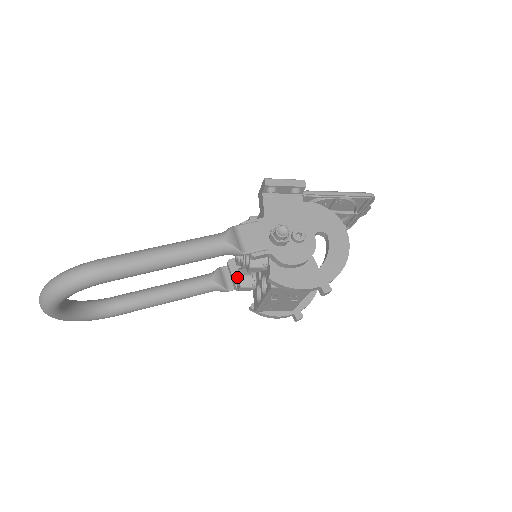
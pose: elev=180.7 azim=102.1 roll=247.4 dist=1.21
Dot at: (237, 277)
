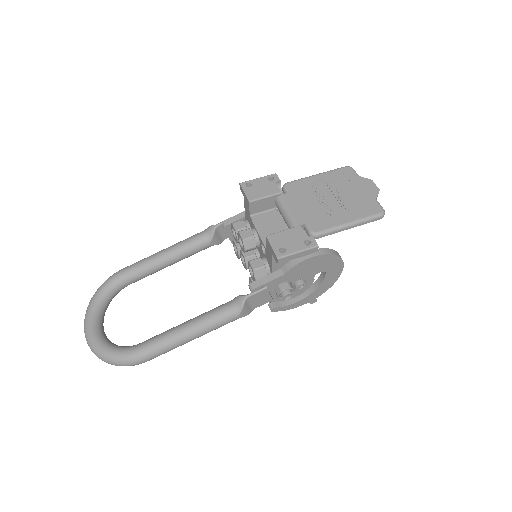
Dot at: (234, 244)
